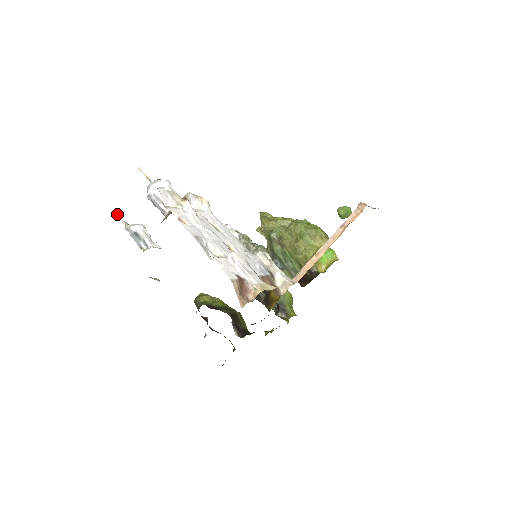
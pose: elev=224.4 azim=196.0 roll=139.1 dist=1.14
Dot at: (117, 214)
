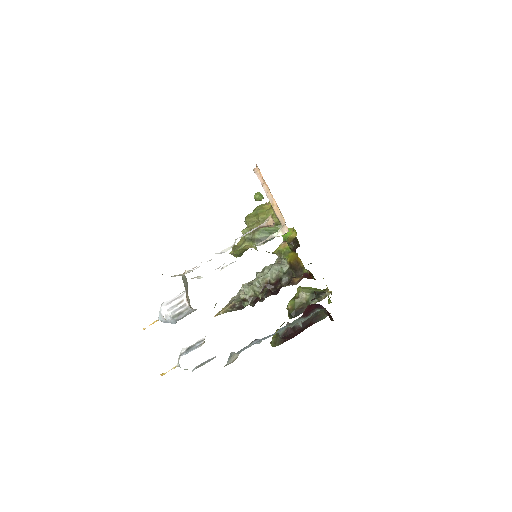
Dot at: occluded
